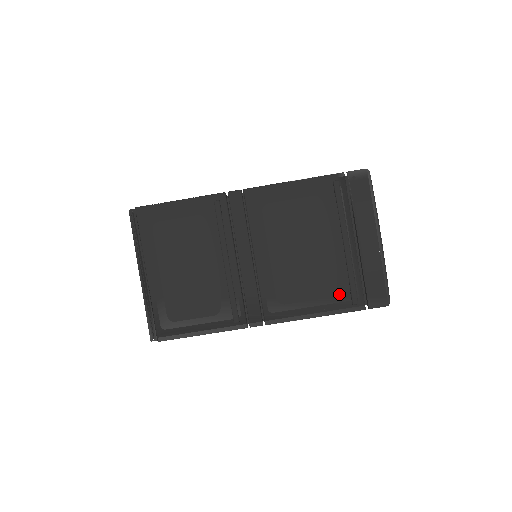
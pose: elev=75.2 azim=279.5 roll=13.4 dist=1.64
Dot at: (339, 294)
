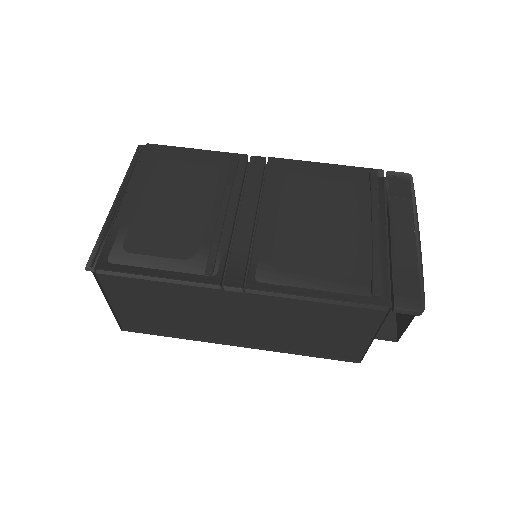
Dot at: (356, 279)
